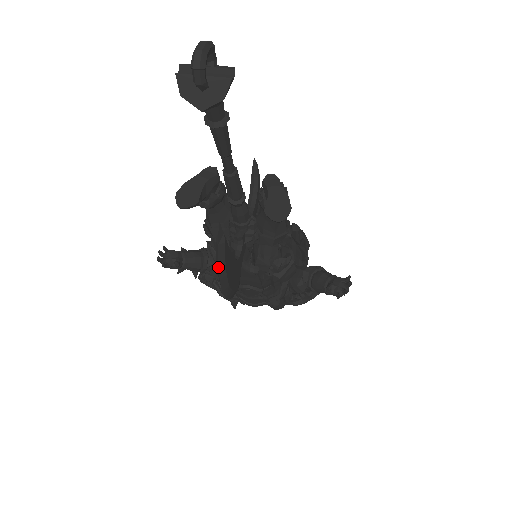
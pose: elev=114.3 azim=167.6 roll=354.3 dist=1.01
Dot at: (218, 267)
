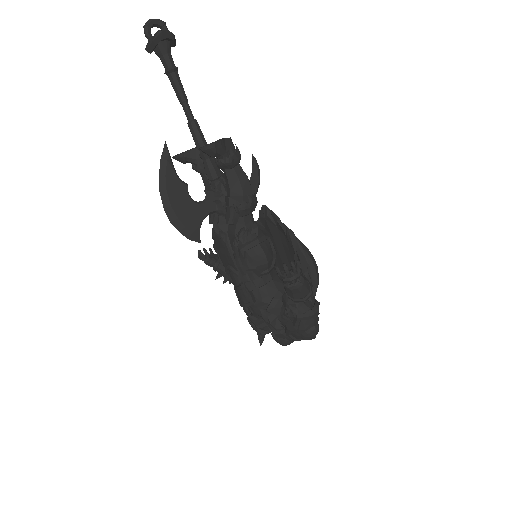
Dot at: (159, 178)
